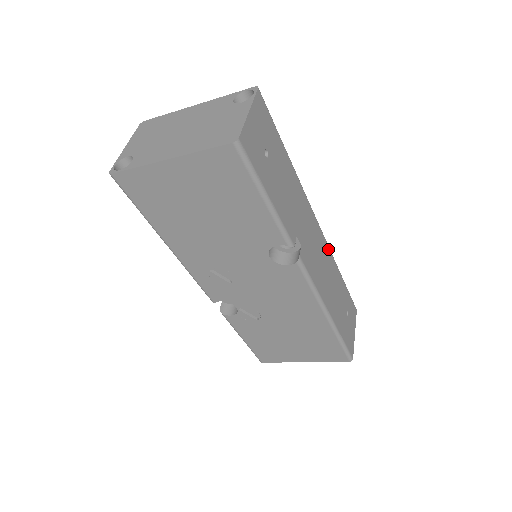
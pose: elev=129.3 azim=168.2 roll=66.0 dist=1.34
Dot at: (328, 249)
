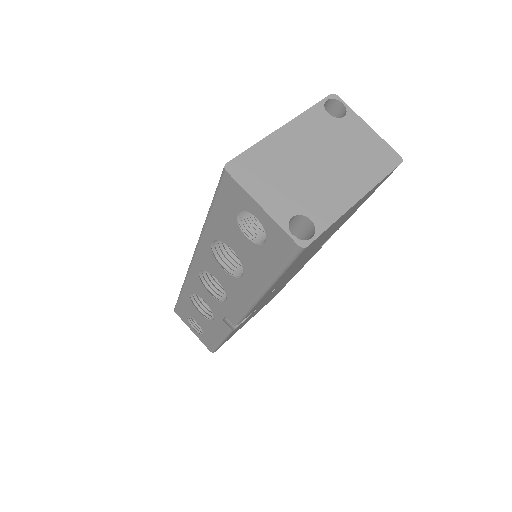
Dot at: occluded
